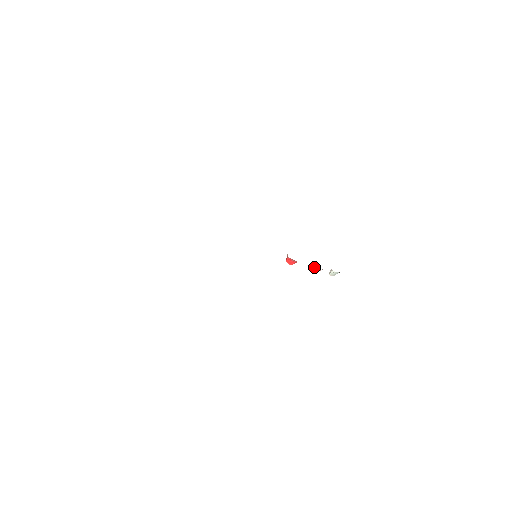
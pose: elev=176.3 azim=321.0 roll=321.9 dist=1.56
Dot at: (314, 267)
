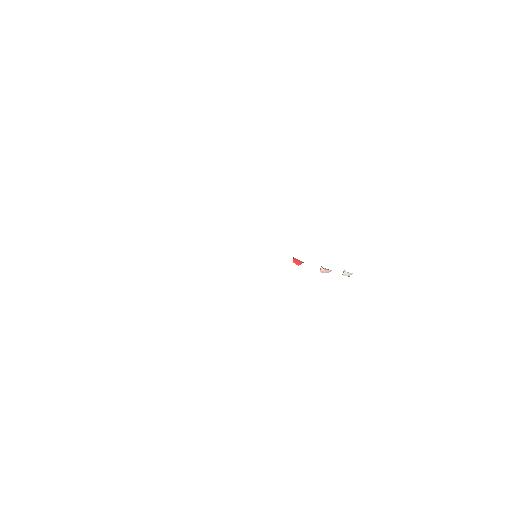
Dot at: (322, 267)
